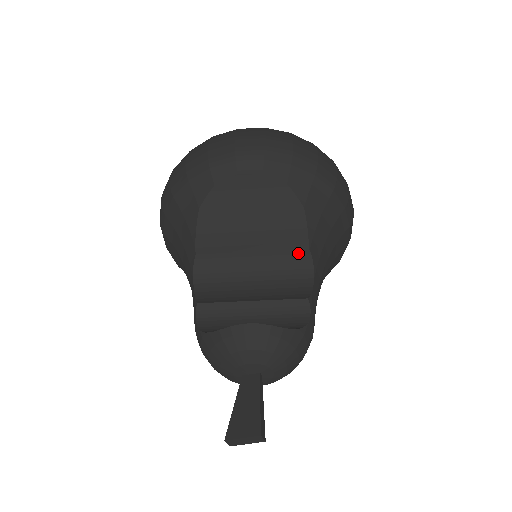
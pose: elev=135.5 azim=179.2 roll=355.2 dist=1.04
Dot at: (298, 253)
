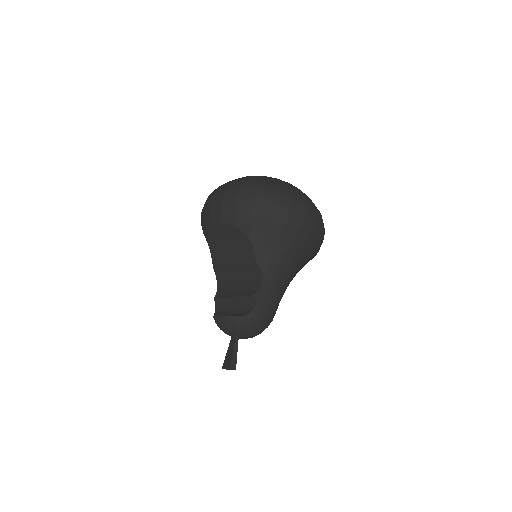
Dot at: (253, 265)
